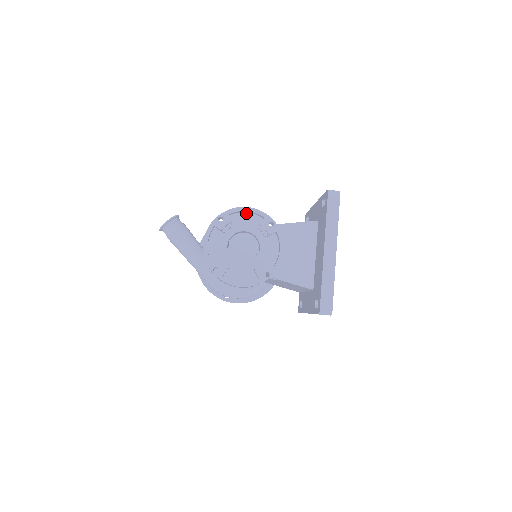
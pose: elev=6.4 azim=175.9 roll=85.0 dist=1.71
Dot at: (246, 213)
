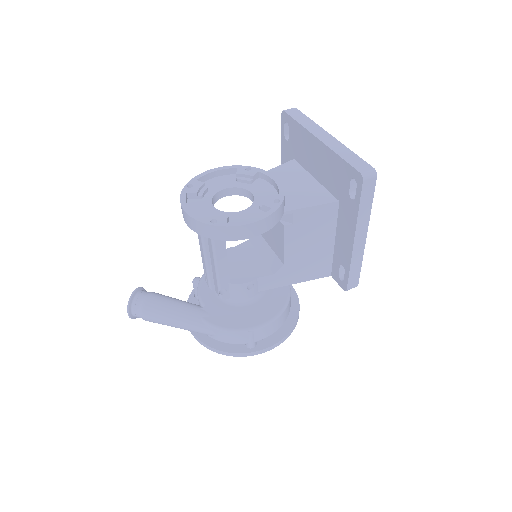
Dot at: (215, 178)
